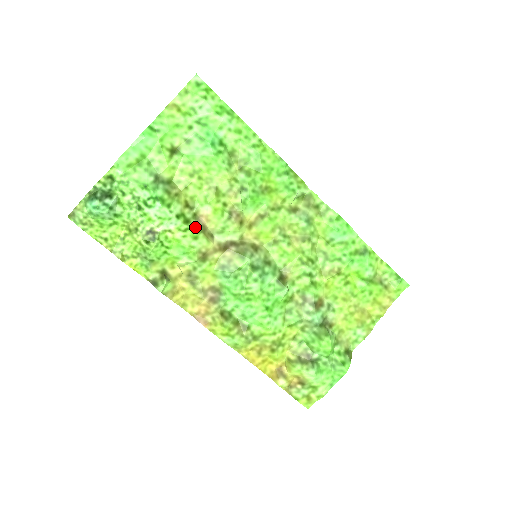
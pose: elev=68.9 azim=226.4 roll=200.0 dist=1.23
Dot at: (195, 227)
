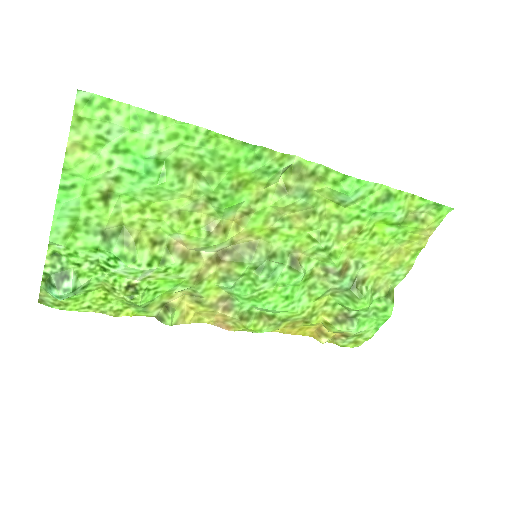
Dot at: (174, 263)
